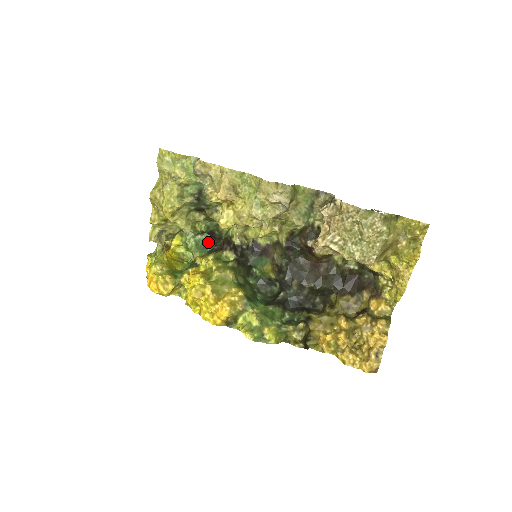
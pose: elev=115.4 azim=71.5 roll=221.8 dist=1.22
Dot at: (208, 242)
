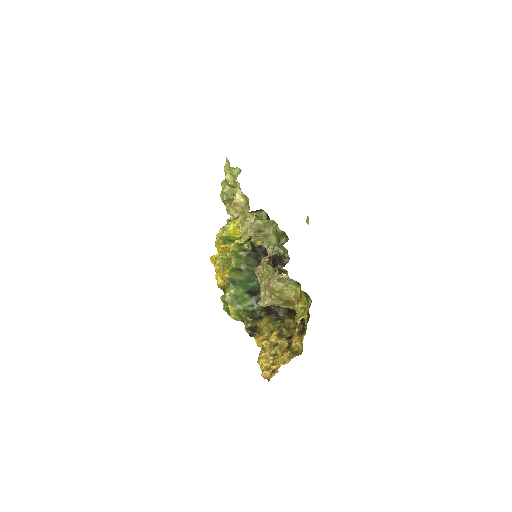
Dot at: occluded
